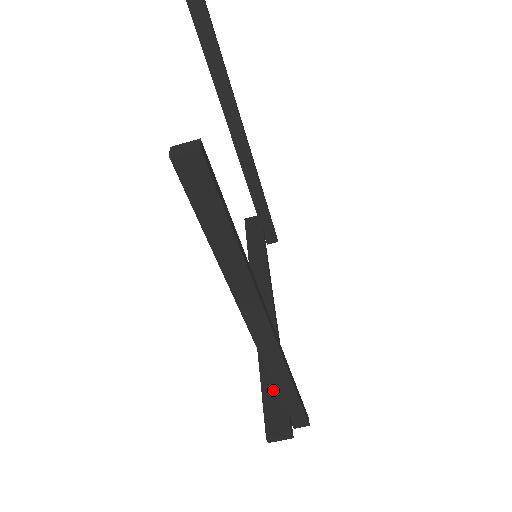
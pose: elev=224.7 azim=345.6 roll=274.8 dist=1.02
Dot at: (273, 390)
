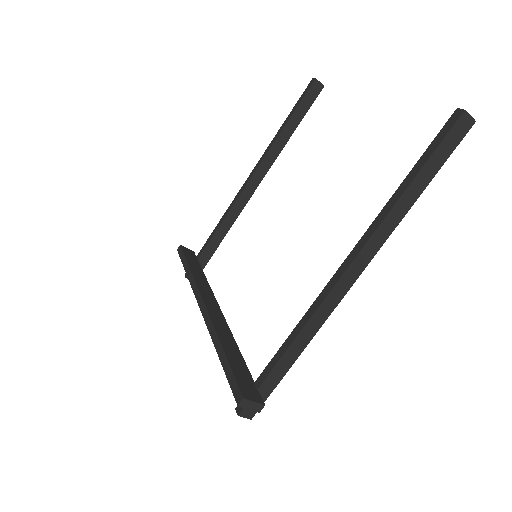
Dot at: (239, 367)
